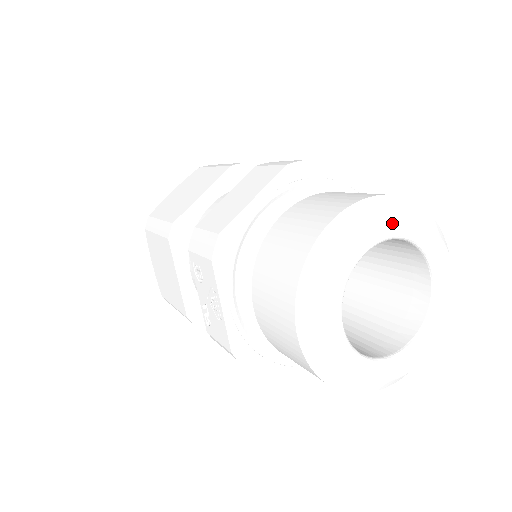
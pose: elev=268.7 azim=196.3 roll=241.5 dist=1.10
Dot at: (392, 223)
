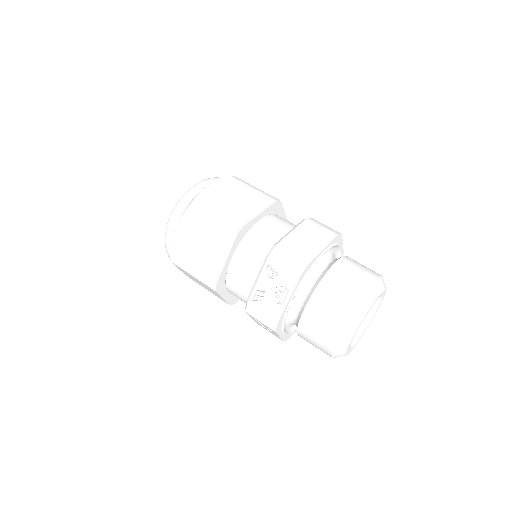
Dot at: (384, 291)
